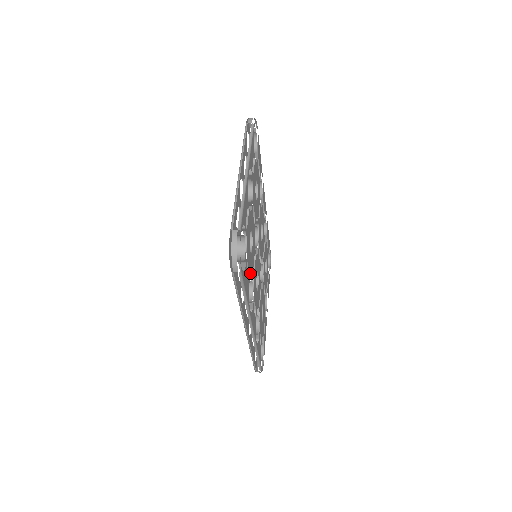
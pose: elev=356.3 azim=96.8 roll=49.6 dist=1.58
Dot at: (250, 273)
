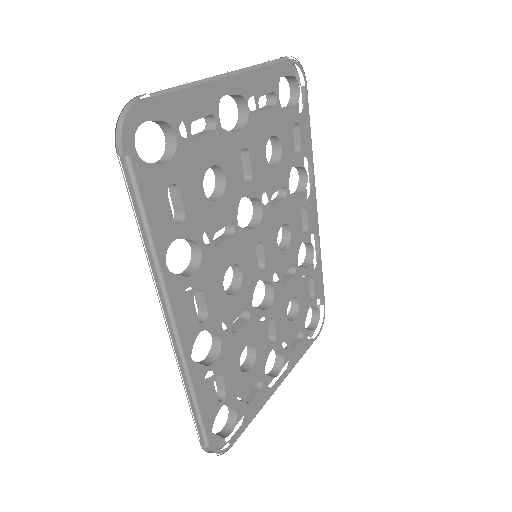
Dot at: (192, 223)
